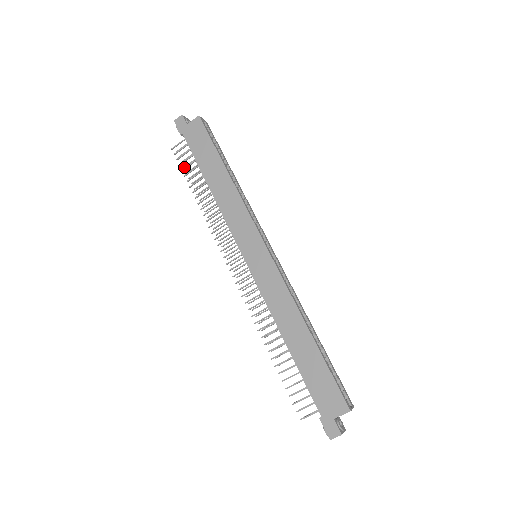
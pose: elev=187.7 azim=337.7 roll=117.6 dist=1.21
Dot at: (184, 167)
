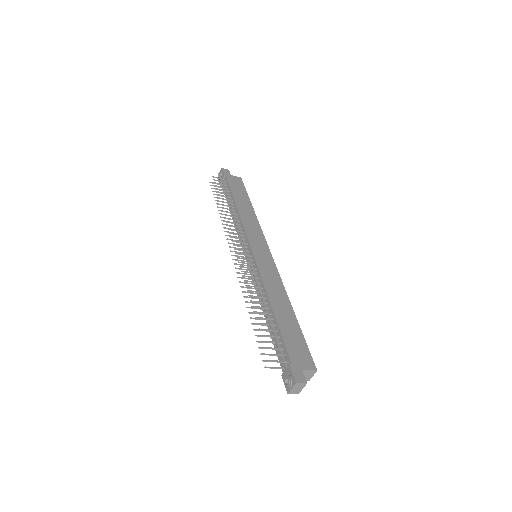
Dot at: (213, 191)
